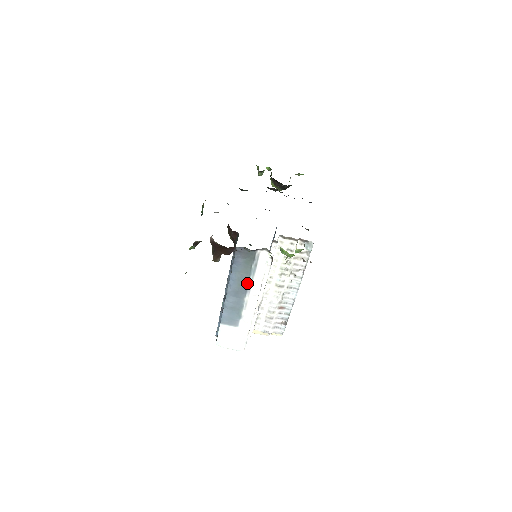
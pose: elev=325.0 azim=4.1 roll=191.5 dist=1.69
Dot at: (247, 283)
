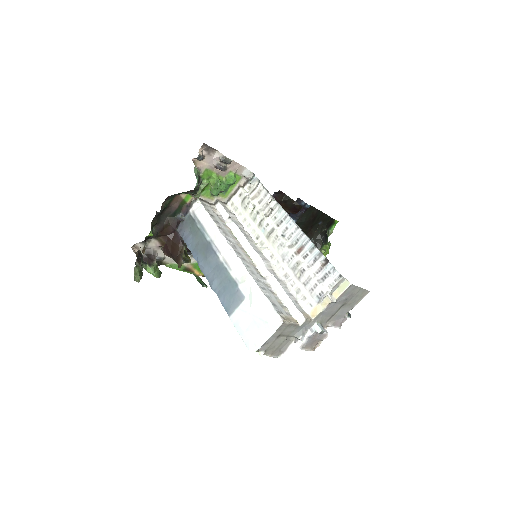
Dot at: (208, 244)
